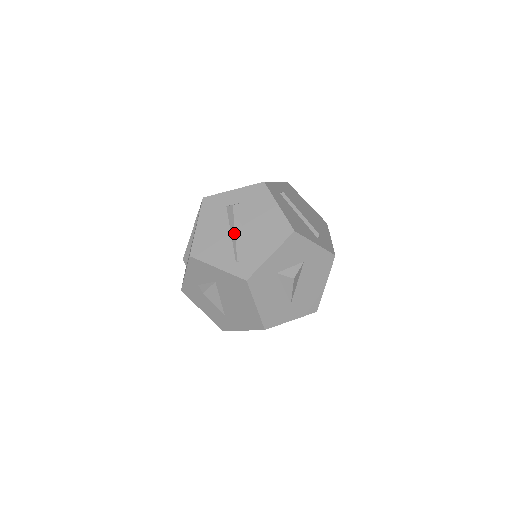
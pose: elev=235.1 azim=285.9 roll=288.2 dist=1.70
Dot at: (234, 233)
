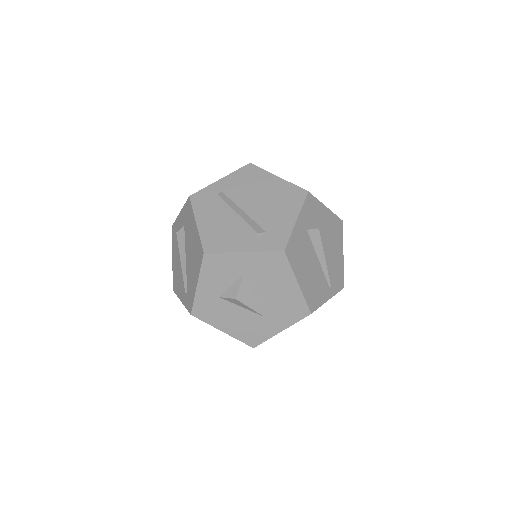
Dot at: (181, 263)
